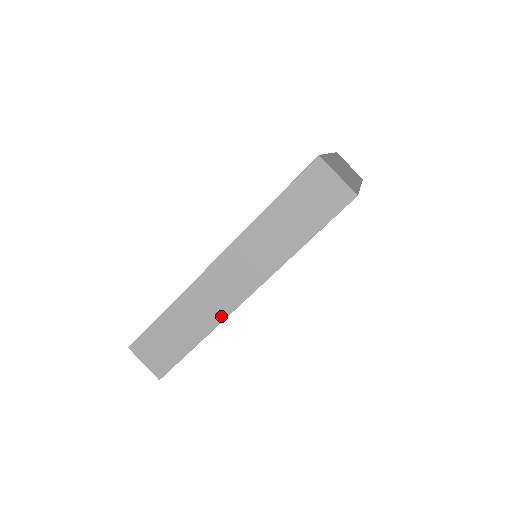
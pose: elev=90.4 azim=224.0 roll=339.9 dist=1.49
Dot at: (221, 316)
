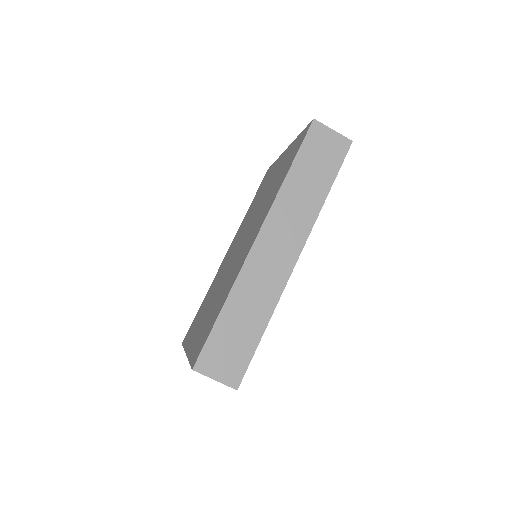
Dot at: (280, 288)
